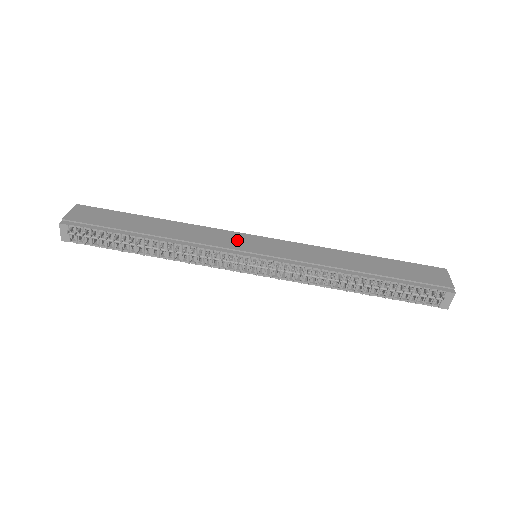
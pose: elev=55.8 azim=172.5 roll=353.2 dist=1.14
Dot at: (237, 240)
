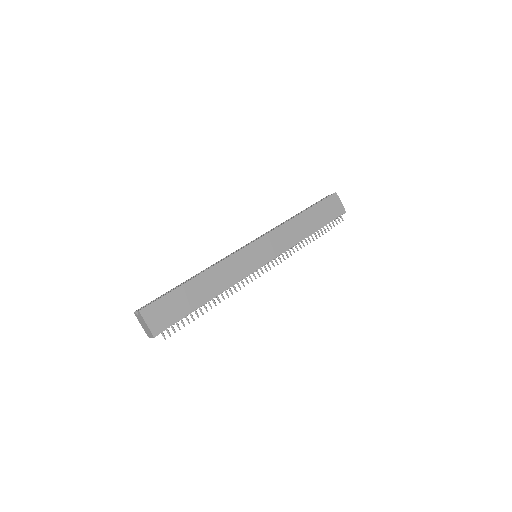
Dot at: (247, 258)
